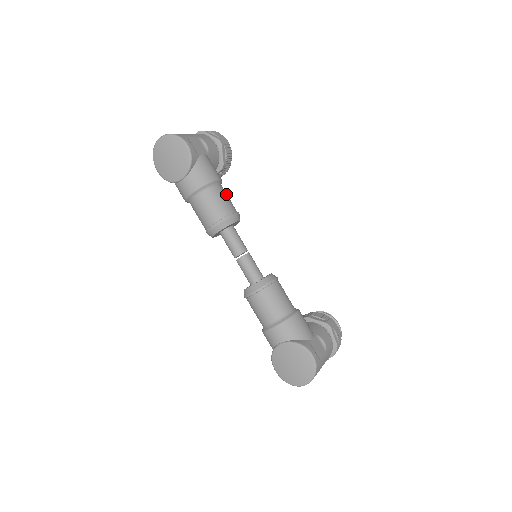
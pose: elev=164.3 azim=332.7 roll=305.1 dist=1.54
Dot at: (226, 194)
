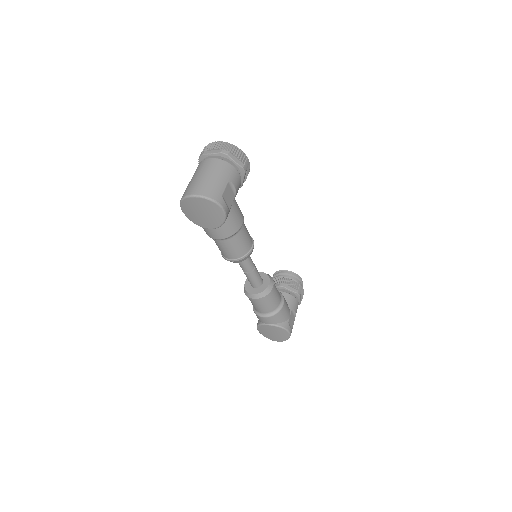
Dot at: (246, 229)
